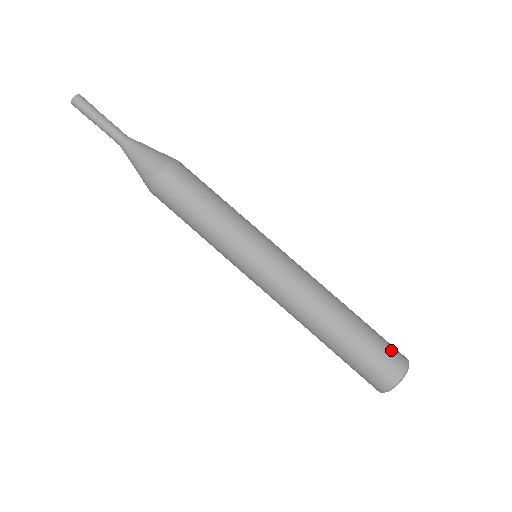
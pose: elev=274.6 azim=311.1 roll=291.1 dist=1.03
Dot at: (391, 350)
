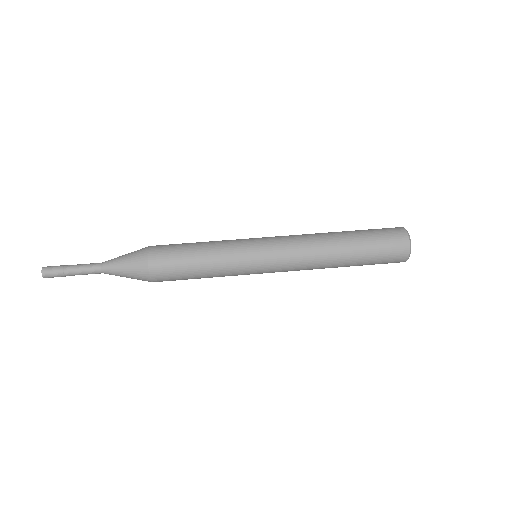
Dot at: (384, 228)
